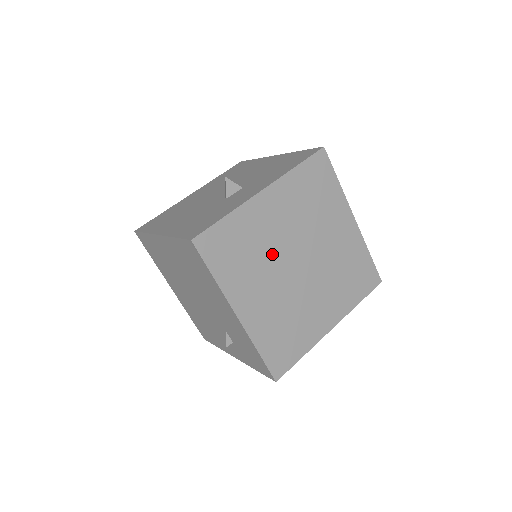
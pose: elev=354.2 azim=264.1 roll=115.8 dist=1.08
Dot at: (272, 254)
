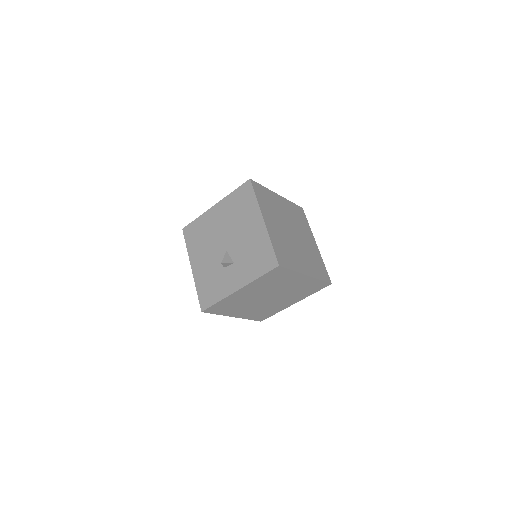
Dot at: (250, 301)
